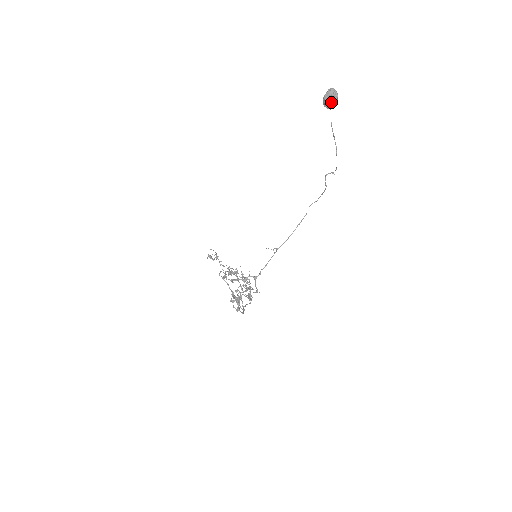
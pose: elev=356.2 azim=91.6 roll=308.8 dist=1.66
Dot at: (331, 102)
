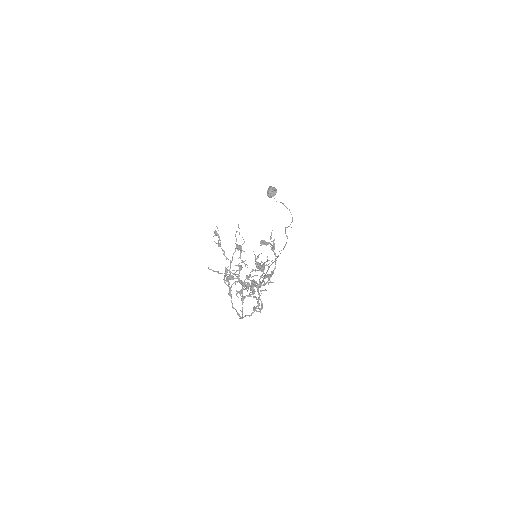
Dot at: (274, 189)
